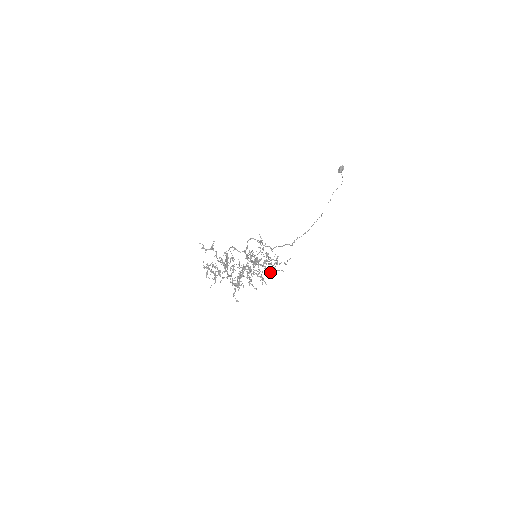
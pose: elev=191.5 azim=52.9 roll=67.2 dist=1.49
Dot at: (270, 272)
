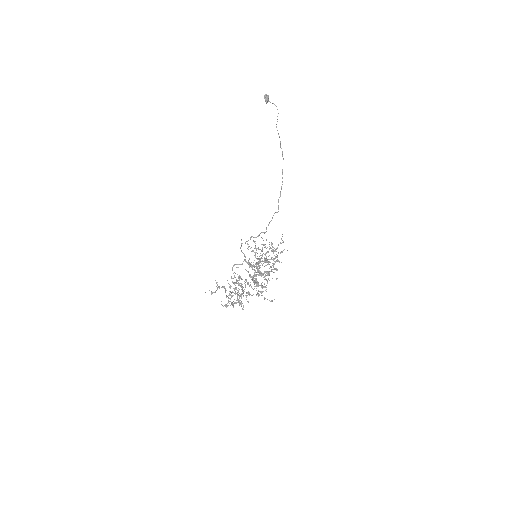
Dot at: occluded
